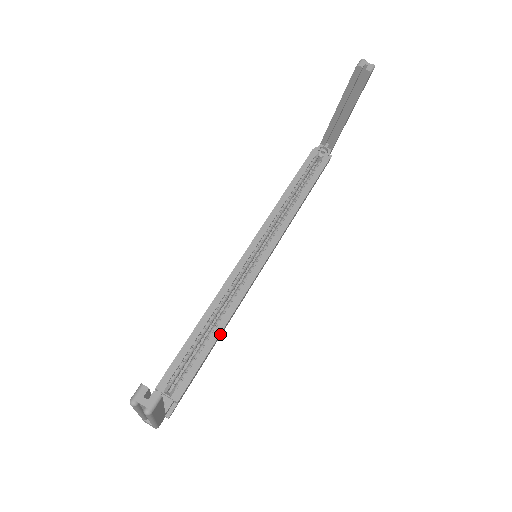
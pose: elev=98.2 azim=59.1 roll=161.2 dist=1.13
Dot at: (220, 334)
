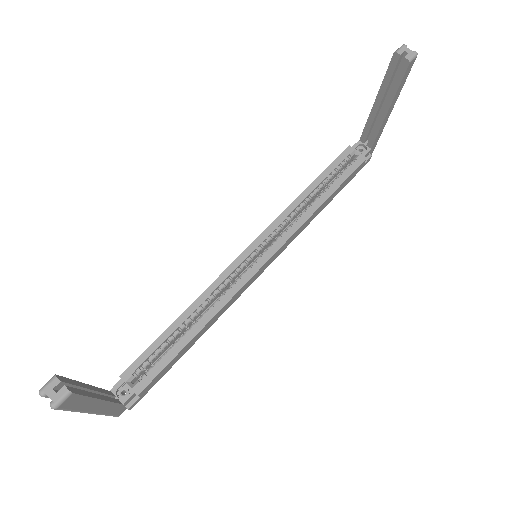
Dot at: (199, 333)
